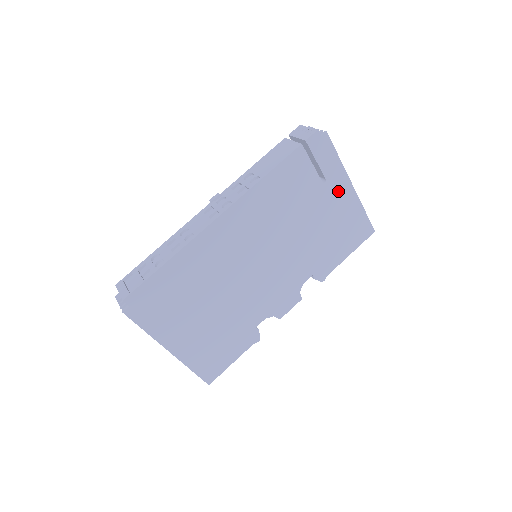
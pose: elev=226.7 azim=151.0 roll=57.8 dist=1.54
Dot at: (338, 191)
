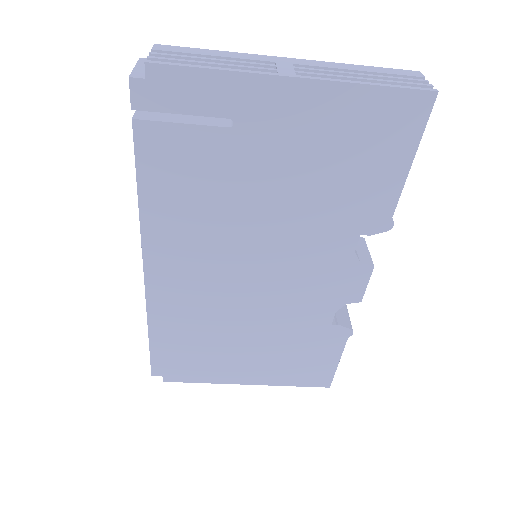
Dot at: (274, 111)
